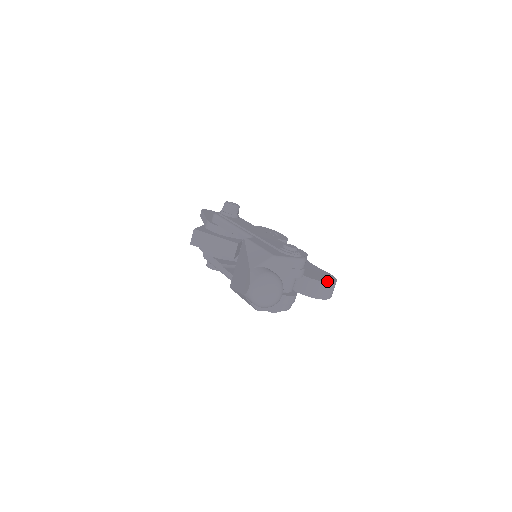
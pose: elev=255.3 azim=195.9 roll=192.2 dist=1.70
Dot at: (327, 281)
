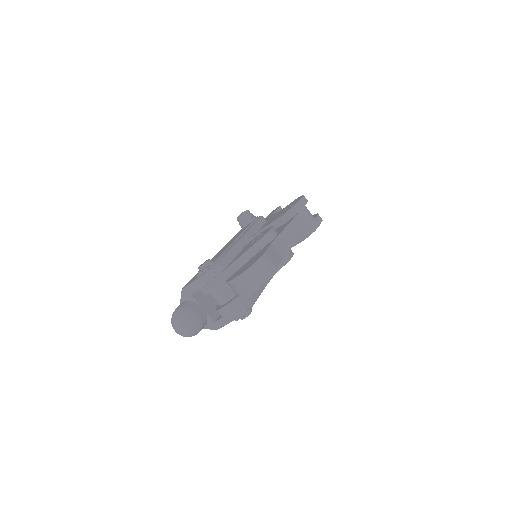
Dot at: (237, 276)
